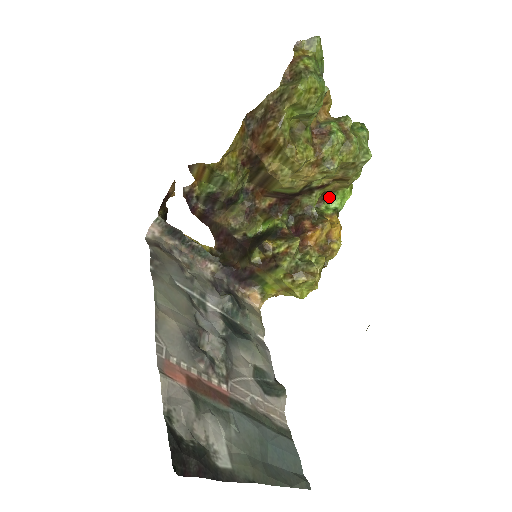
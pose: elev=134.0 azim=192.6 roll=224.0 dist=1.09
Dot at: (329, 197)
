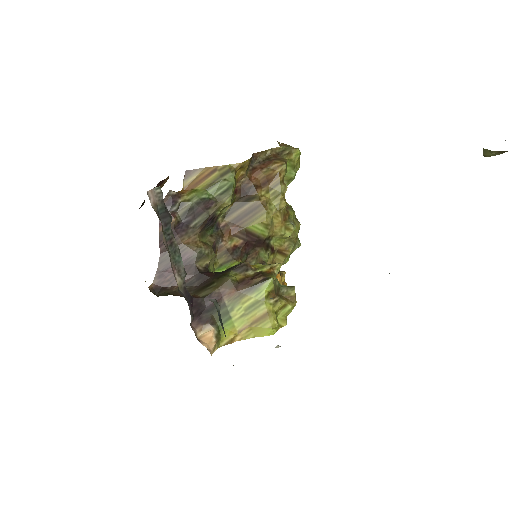
Dot at: occluded
